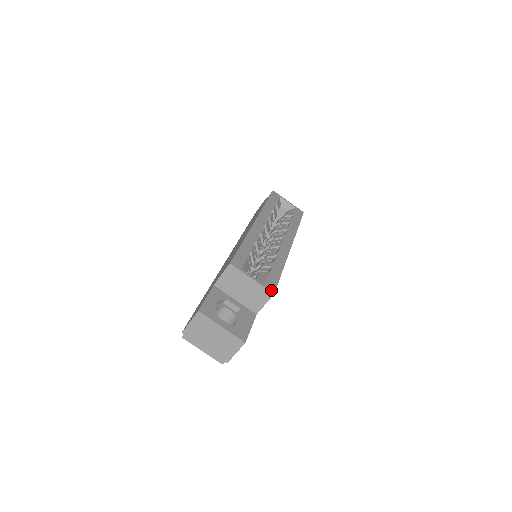
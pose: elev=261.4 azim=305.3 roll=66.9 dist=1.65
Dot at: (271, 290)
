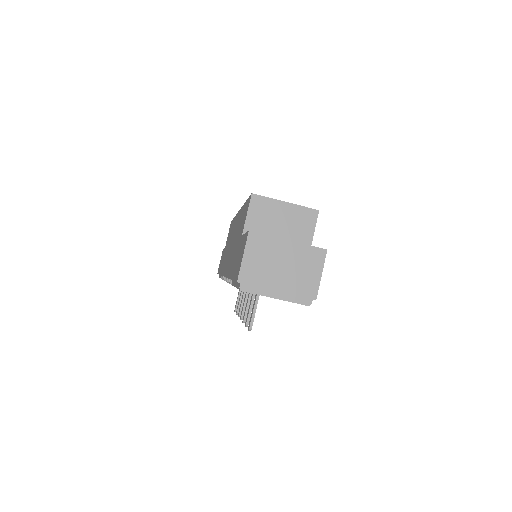
Dot at: (313, 209)
